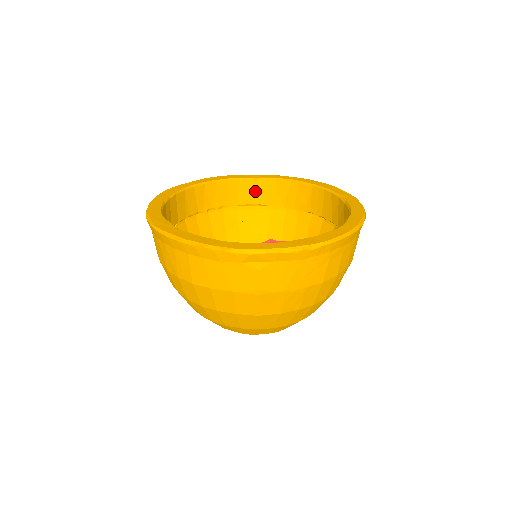
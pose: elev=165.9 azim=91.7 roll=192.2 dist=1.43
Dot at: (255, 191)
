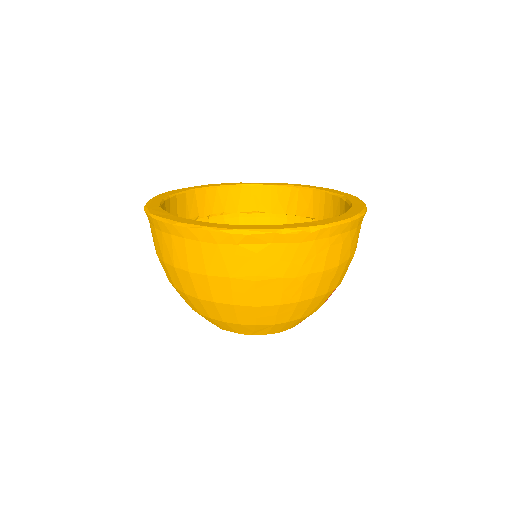
Dot at: (256, 198)
